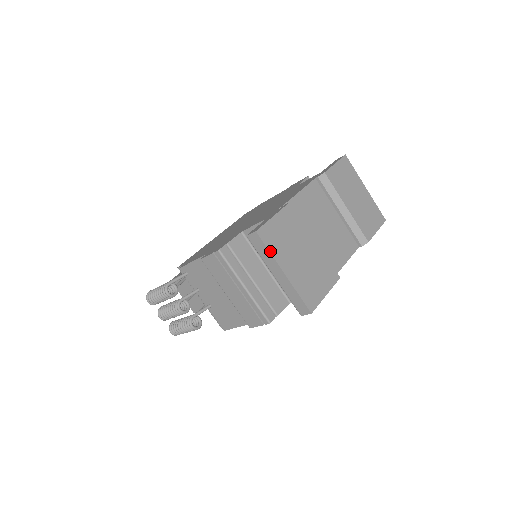
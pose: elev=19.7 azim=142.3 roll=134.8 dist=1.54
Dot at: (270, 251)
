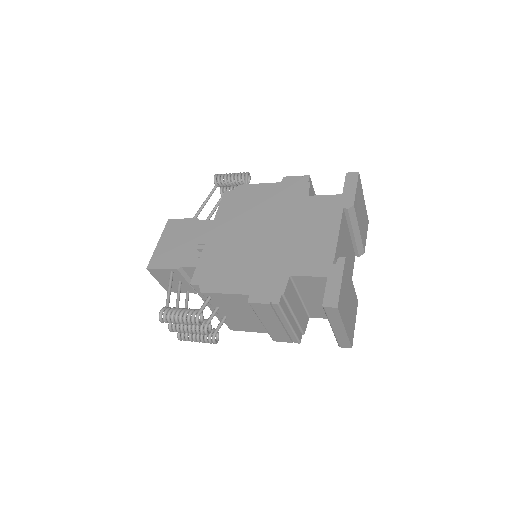
Dot at: (341, 318)
